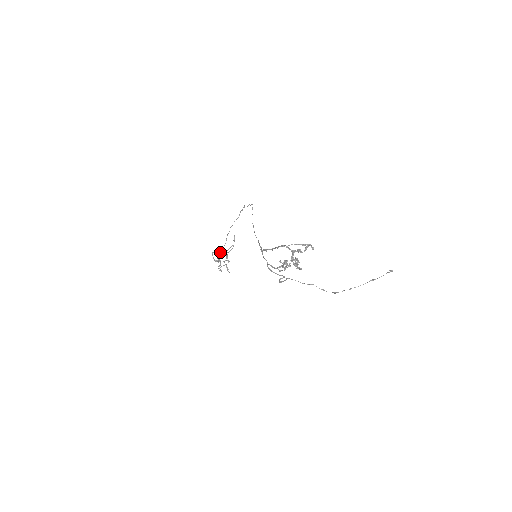
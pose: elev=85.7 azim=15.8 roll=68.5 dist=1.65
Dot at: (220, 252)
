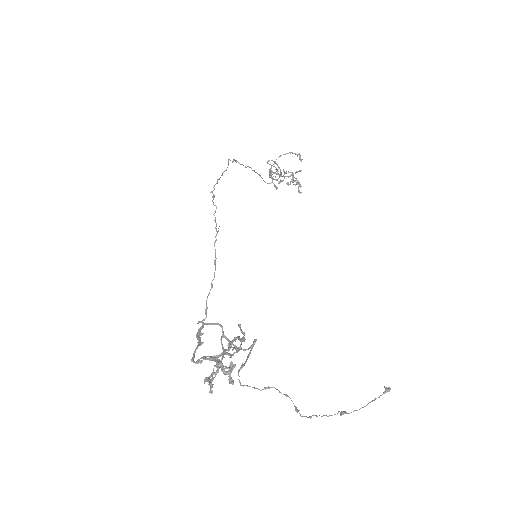
Dot at: occluded
